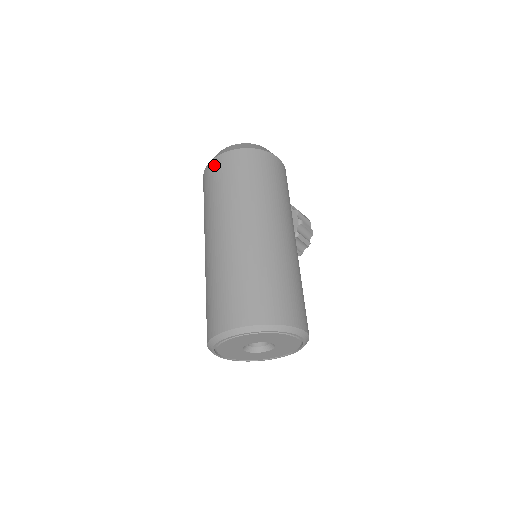
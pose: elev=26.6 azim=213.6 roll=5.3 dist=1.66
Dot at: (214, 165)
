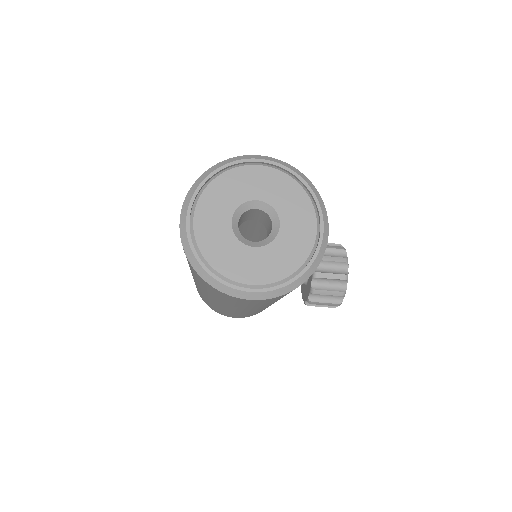
Dot at: occluded
